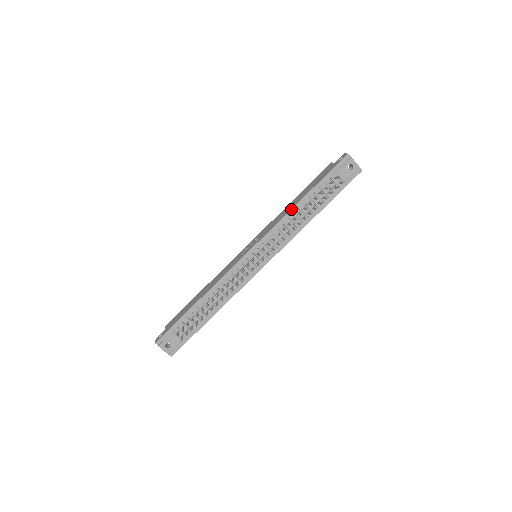
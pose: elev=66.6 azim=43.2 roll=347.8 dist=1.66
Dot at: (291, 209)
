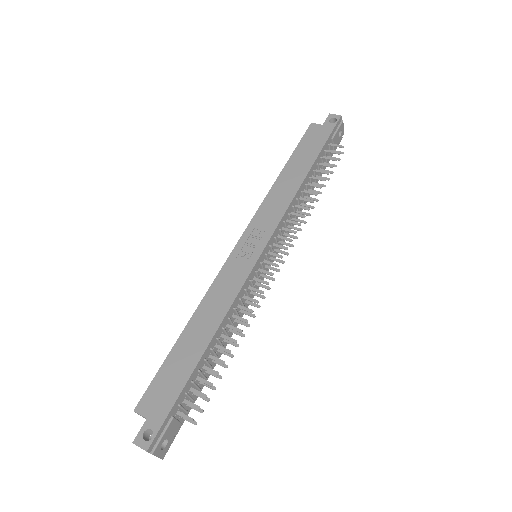
Dot at: (300, 186)
